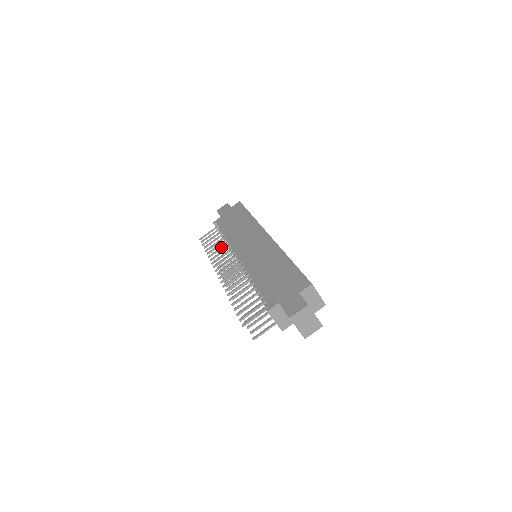
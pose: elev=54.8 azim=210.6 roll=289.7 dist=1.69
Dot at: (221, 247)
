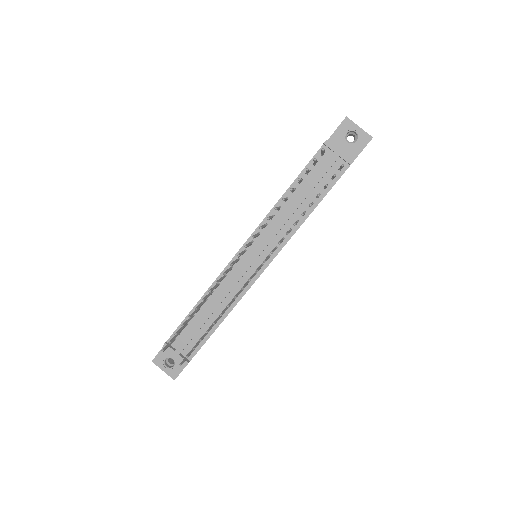
Dot at: (208, 294)
